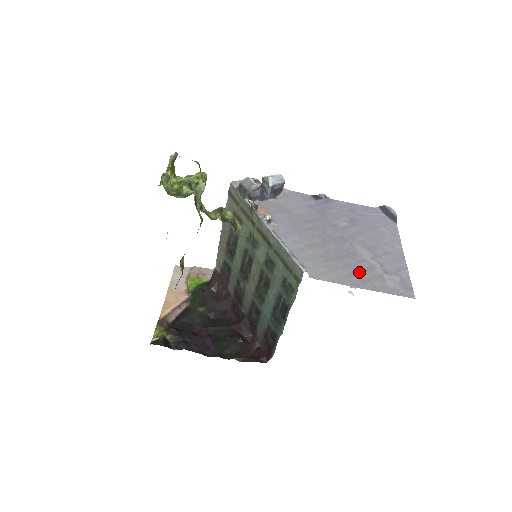
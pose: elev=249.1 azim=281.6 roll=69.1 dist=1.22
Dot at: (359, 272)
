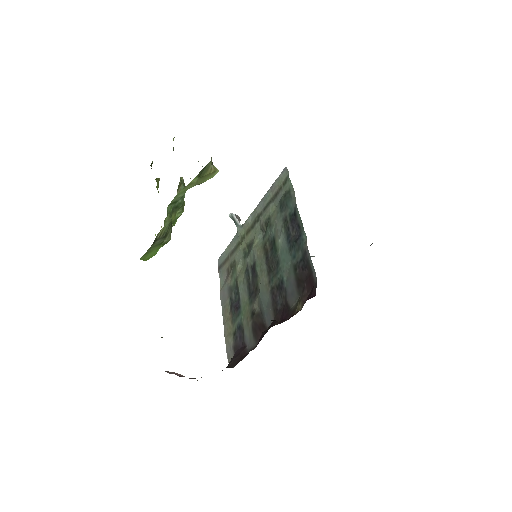
Dot at: occluded
